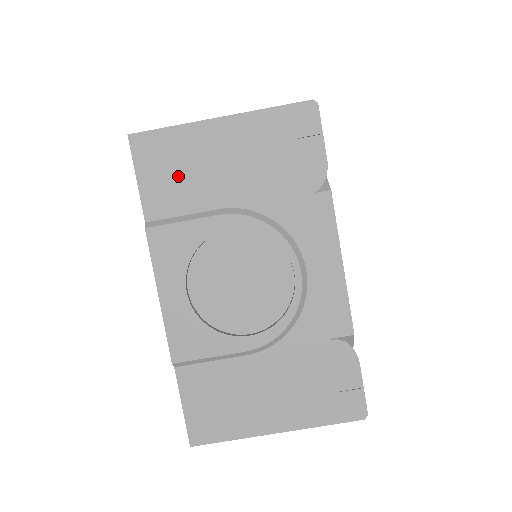
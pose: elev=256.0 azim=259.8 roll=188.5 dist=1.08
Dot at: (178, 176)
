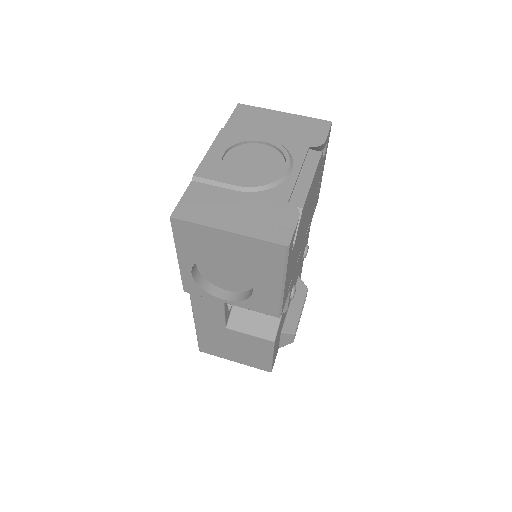
Dot at: (251, 121)
